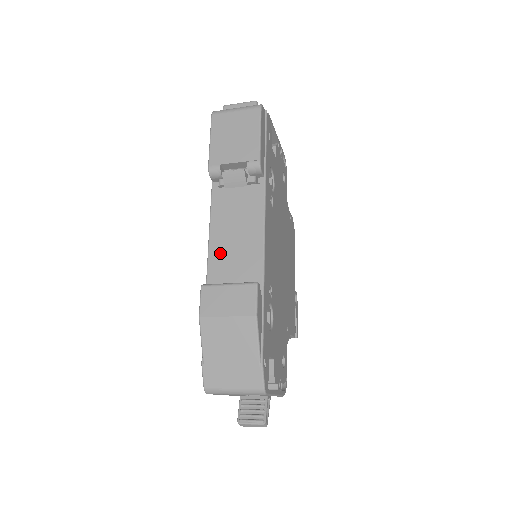
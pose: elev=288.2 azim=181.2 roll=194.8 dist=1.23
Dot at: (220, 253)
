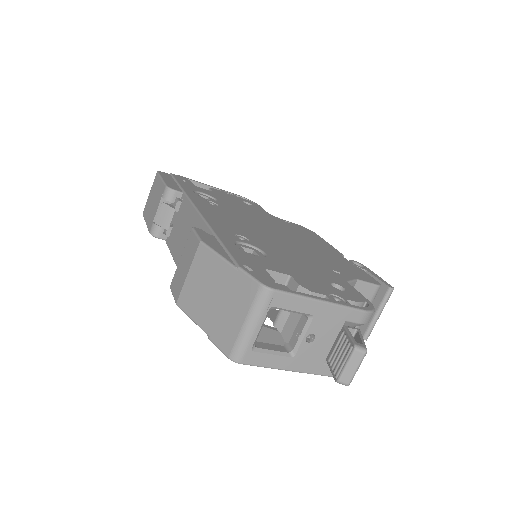
Dot at: occluded
